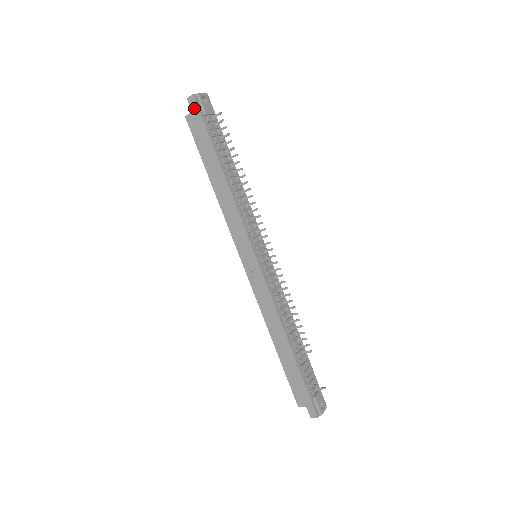
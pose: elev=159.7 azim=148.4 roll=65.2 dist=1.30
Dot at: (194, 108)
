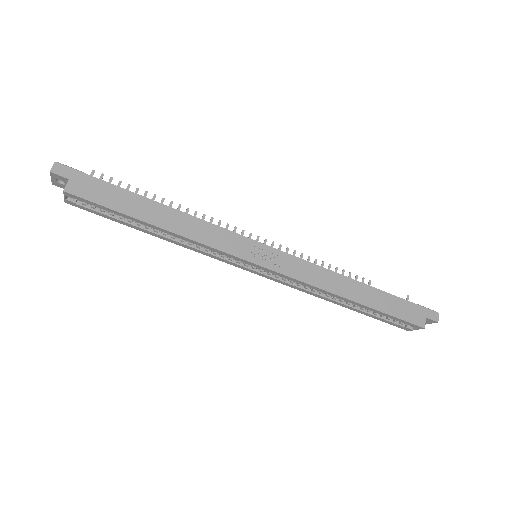
Dot at: (68, 173)
